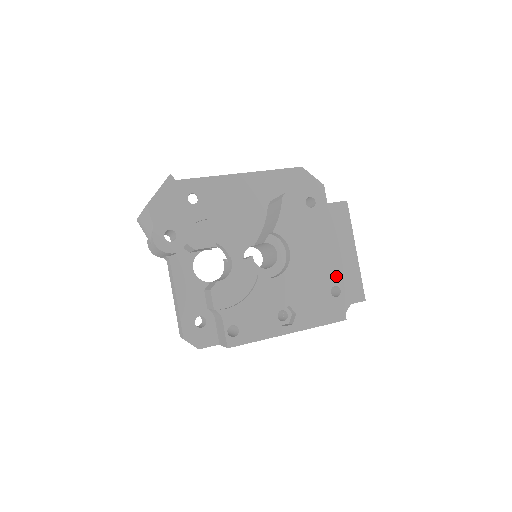
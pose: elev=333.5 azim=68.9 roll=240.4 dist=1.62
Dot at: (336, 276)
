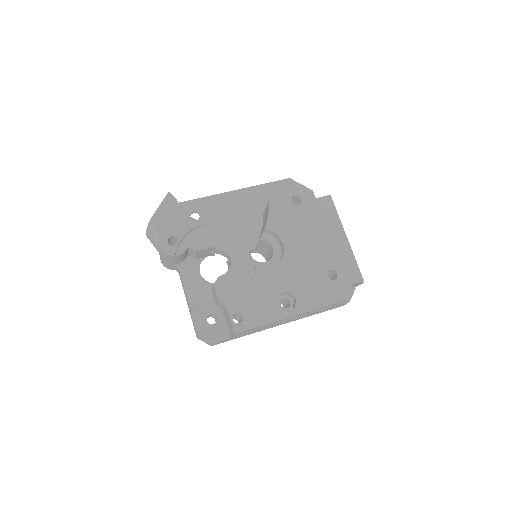
Dot at: (330, 261)
